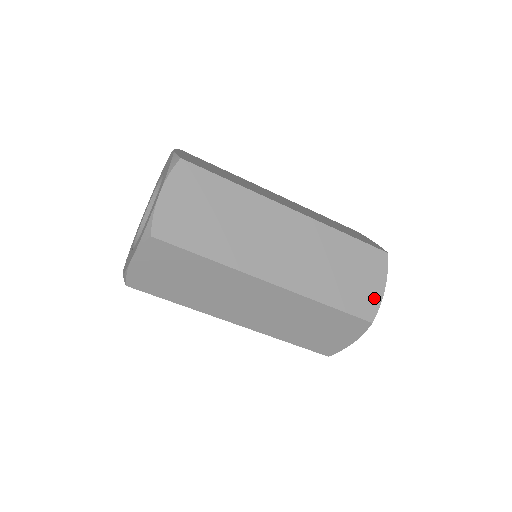
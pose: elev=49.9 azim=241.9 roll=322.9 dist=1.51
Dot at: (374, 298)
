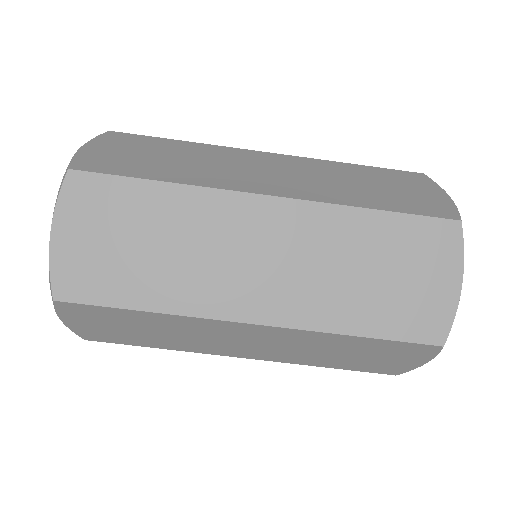
Dot at: (440, 202)
